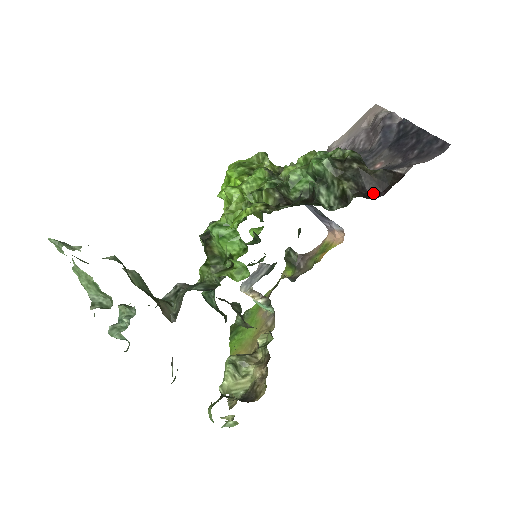
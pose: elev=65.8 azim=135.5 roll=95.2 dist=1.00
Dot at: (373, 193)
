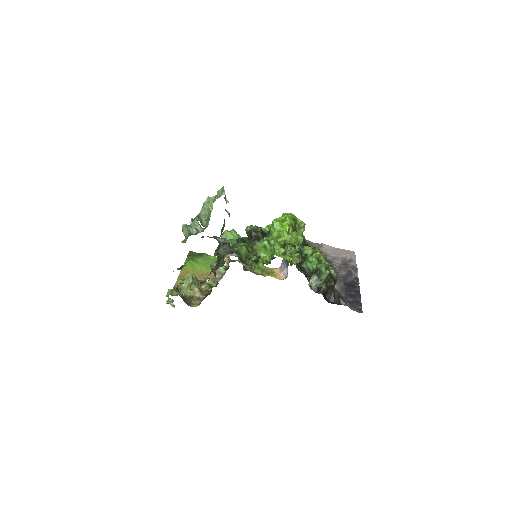
Dot at: (327, 298)
